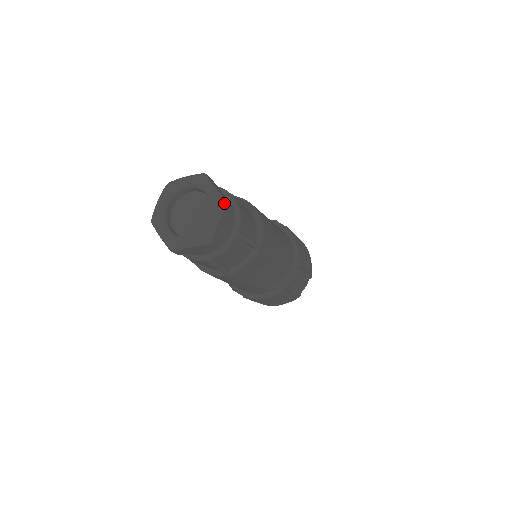
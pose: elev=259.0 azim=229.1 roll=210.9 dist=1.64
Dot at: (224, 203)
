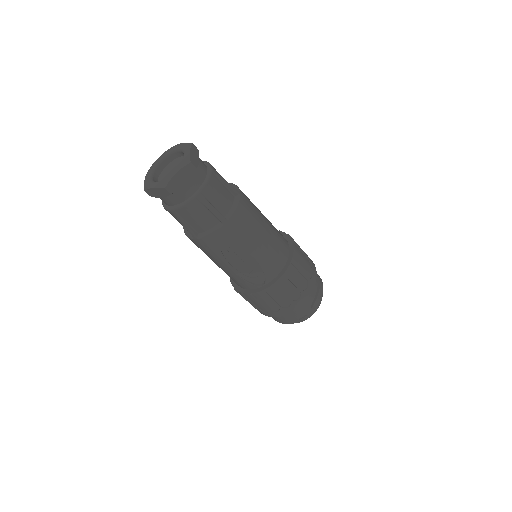
Dot at: (187, 162)
